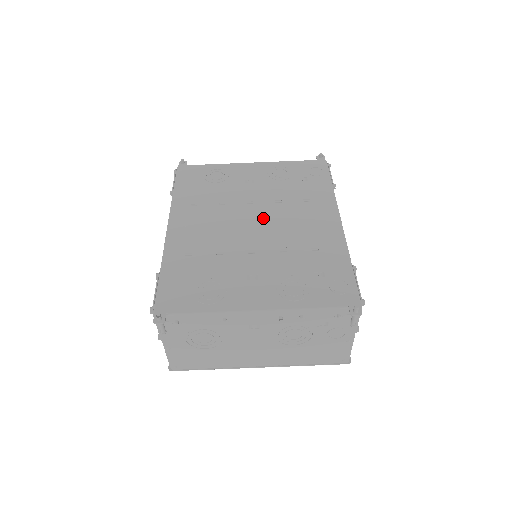
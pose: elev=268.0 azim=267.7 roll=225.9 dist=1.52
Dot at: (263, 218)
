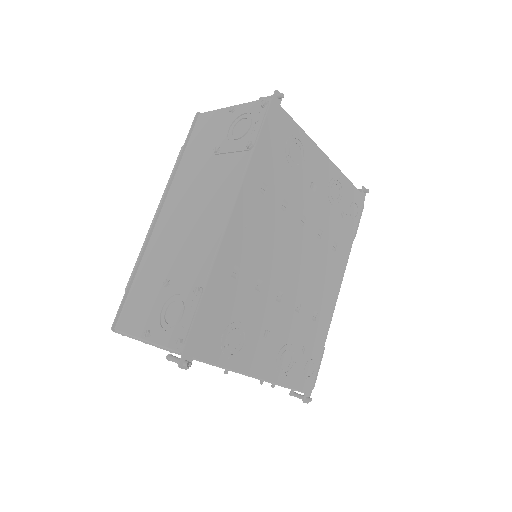
Dot at: (302, 255)
